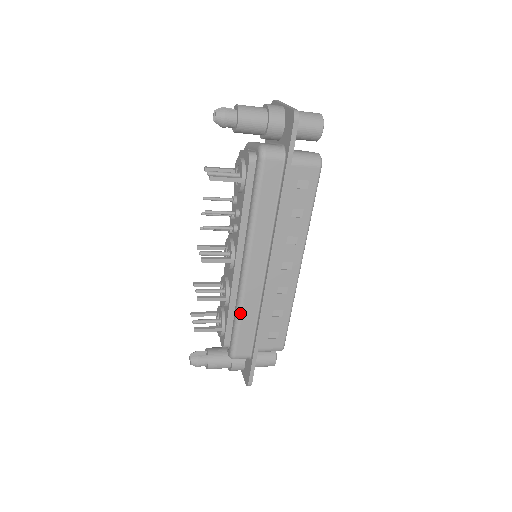
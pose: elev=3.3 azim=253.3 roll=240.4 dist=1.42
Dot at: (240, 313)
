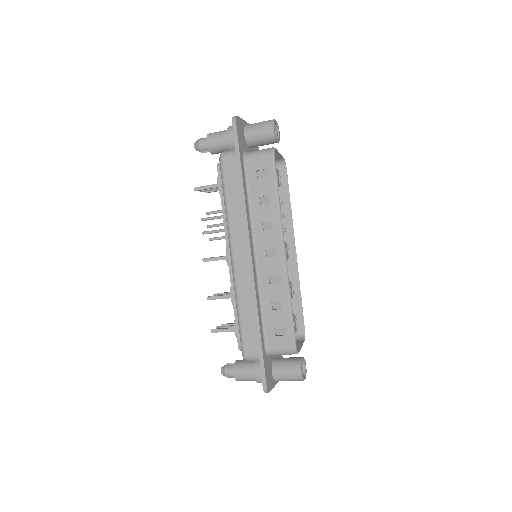
Dot at: (238, 305)
